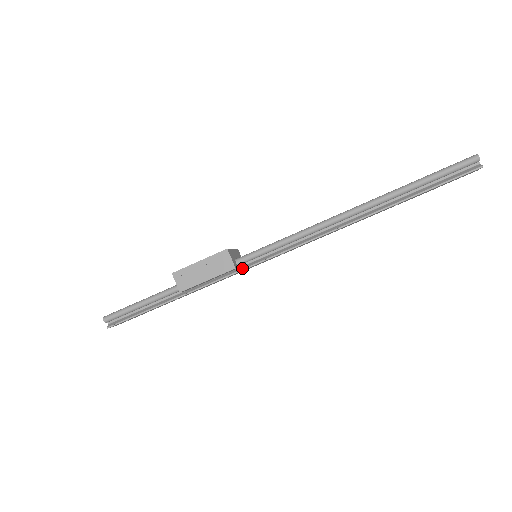
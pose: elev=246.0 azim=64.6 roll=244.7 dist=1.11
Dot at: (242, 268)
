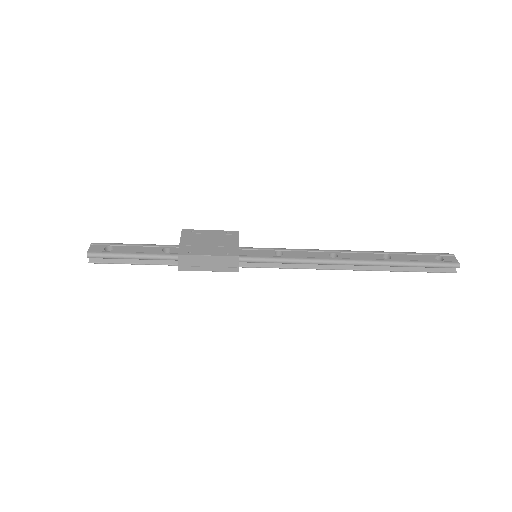
Dot at: (241, 265)
